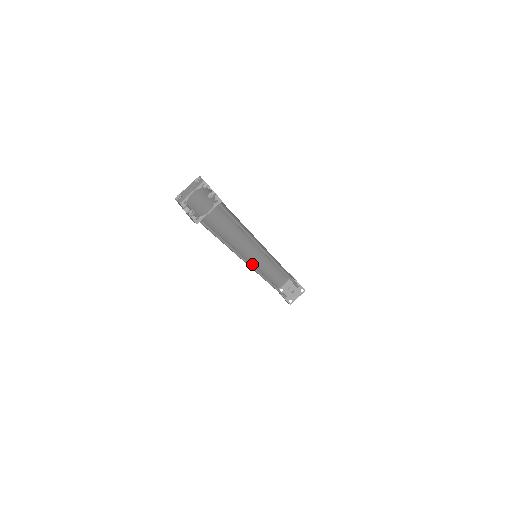
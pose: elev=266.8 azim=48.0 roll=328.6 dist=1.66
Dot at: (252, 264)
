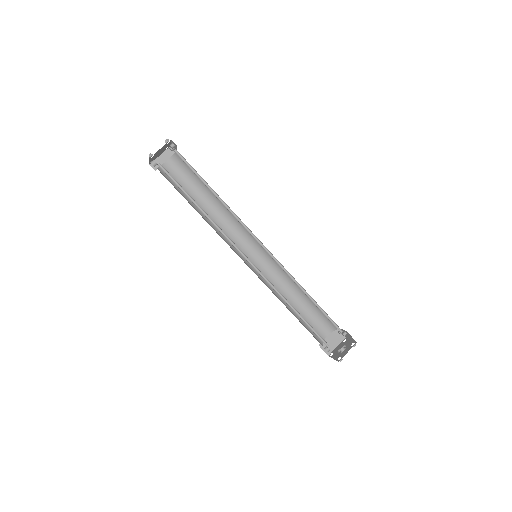
Dot at: (262, 279)
